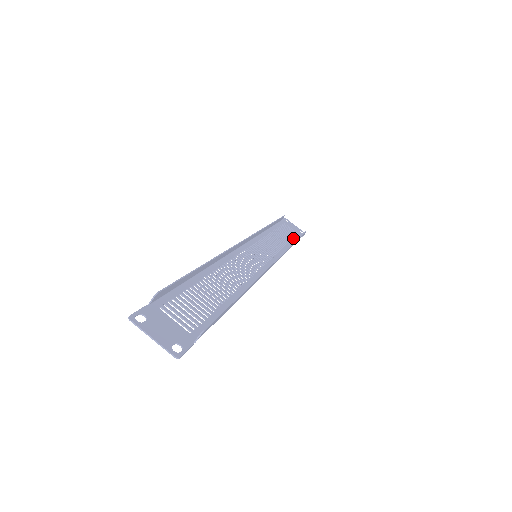
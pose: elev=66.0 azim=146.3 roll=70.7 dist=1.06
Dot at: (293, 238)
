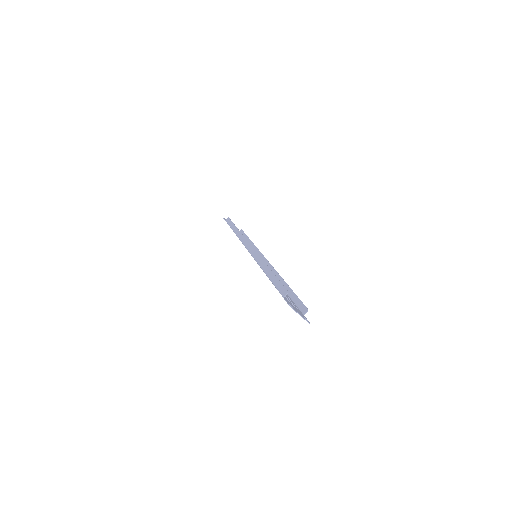
Dot at: occluded
